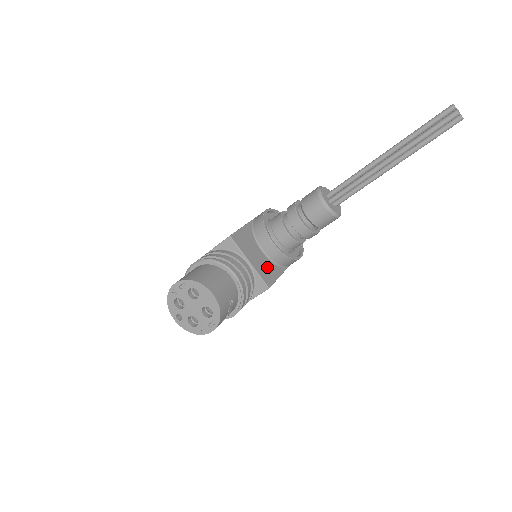
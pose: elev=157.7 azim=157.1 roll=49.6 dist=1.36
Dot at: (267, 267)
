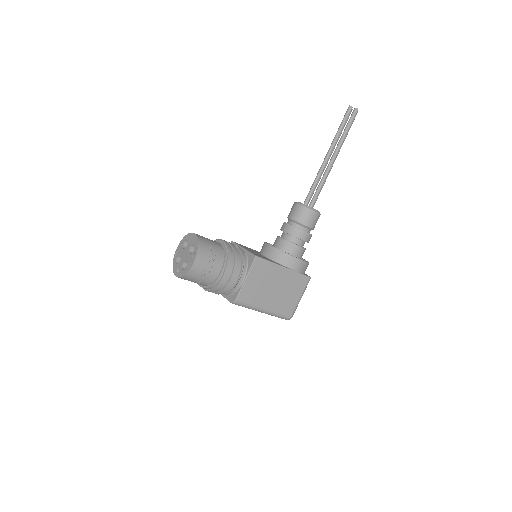
Dot at: (263, 257)
